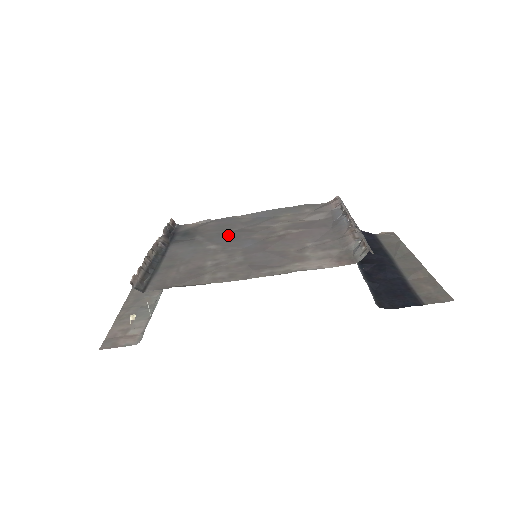
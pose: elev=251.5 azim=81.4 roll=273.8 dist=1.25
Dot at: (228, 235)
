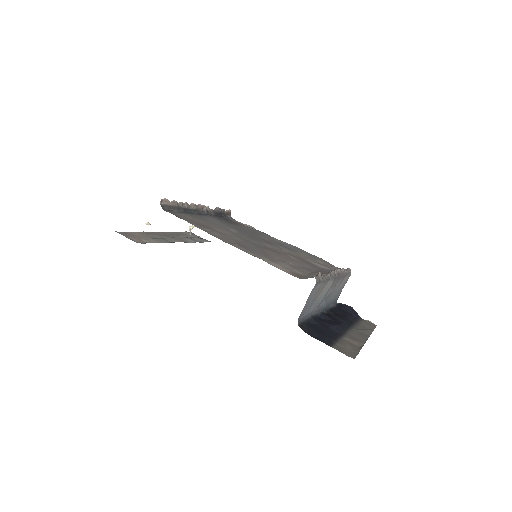
Dot at: (251, 234)
